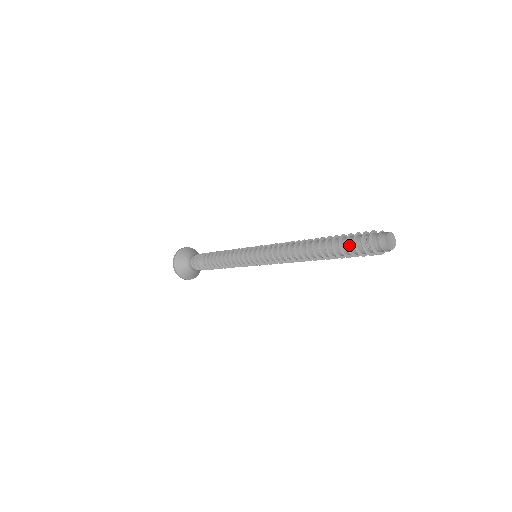
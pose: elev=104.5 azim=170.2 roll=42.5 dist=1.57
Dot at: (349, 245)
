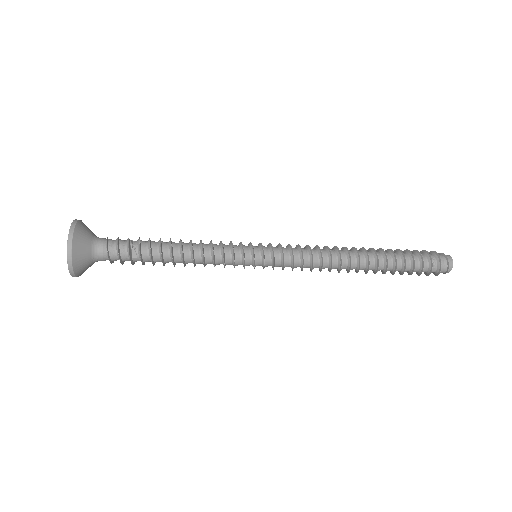
Dot at: (414, 259)
